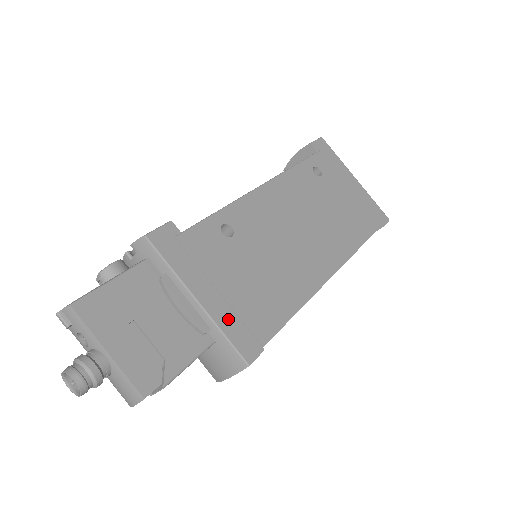
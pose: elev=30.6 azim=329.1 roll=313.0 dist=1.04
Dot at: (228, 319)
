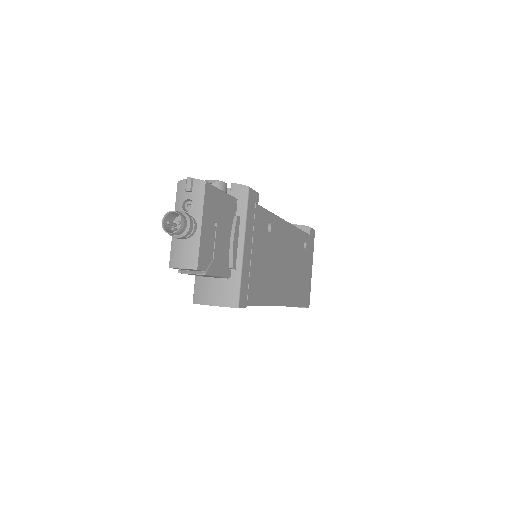
Dot at: (246, 273)
